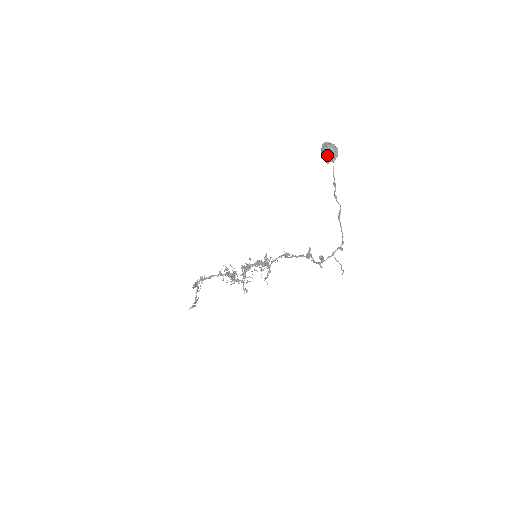
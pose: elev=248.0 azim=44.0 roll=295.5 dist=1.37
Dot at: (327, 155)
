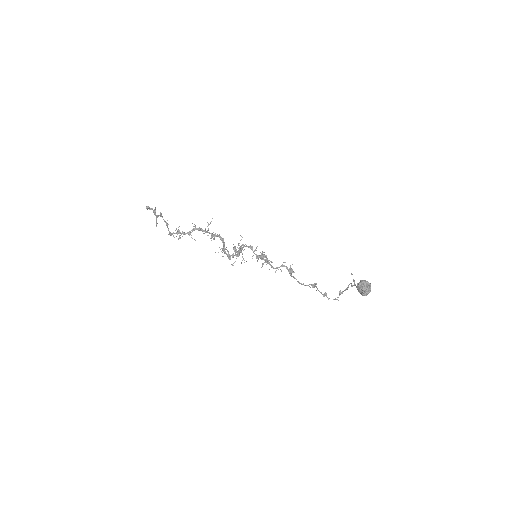
Dot at: occluded
